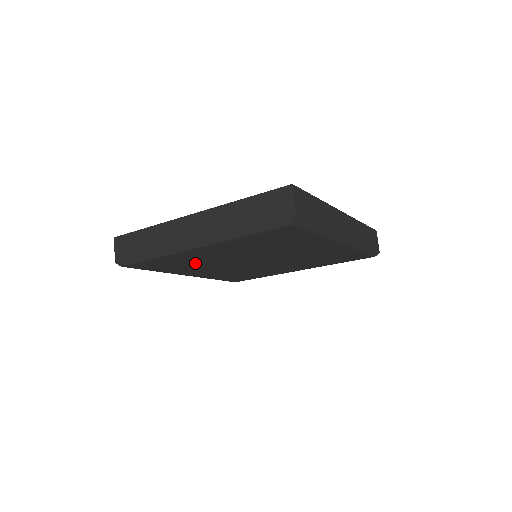
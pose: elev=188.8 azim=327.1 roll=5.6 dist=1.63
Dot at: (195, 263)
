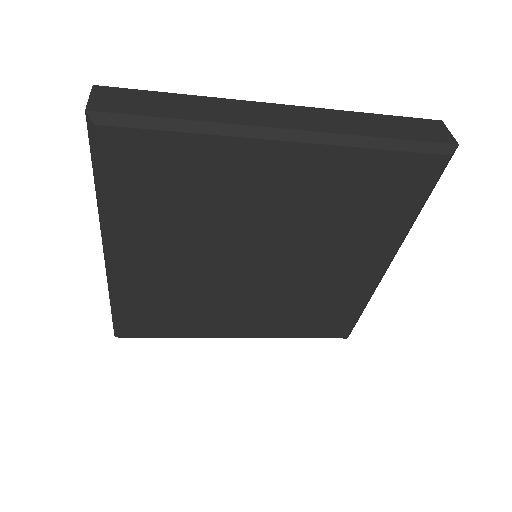
Dot at: (185, 299)
